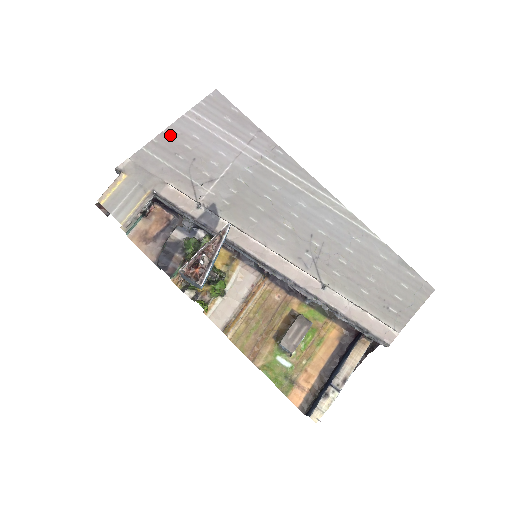
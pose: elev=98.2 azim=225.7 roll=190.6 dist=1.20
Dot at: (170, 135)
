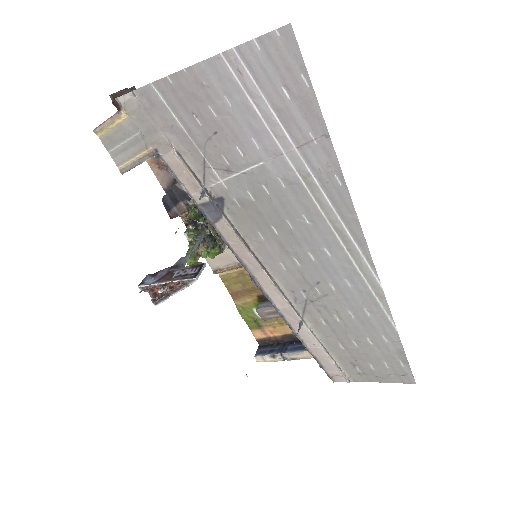
Dot at: (192, 81)
